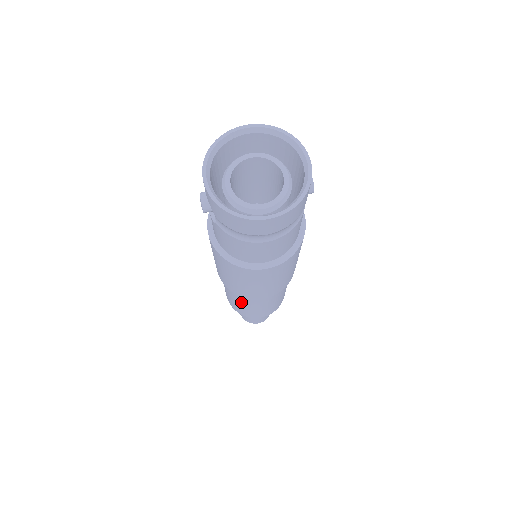
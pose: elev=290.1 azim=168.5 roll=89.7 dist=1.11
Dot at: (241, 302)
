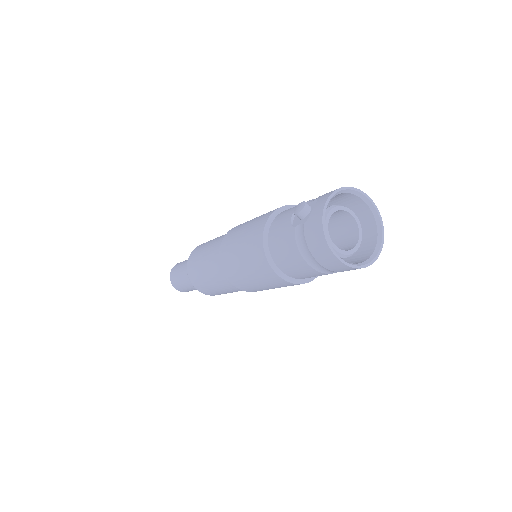
Dot at: (209, 272)
